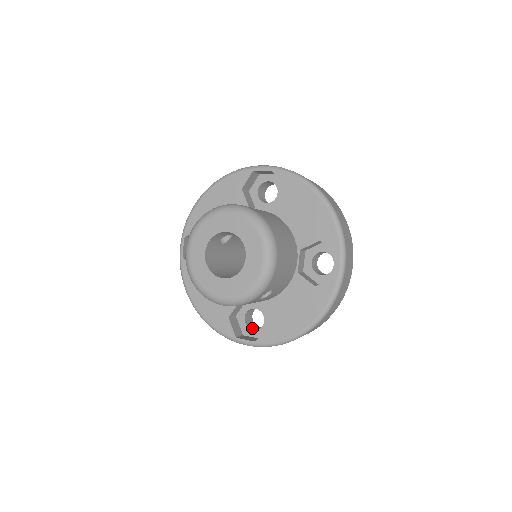
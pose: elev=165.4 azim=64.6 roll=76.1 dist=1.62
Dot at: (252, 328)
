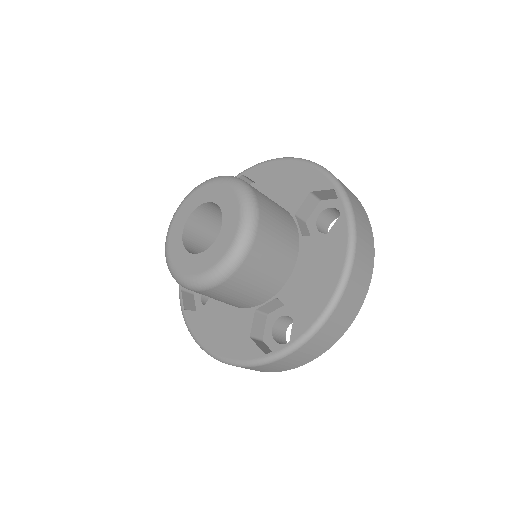
Dot at: (204, 298)
